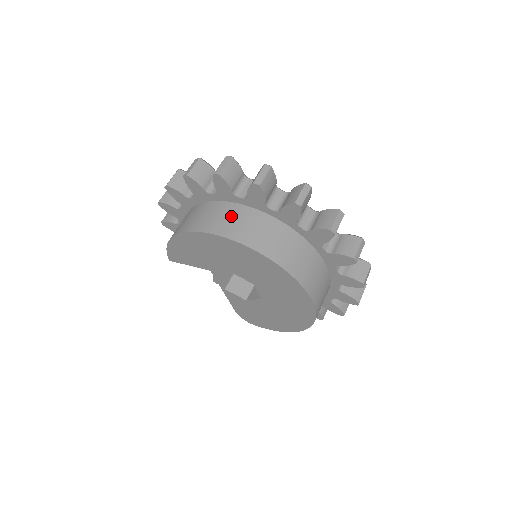
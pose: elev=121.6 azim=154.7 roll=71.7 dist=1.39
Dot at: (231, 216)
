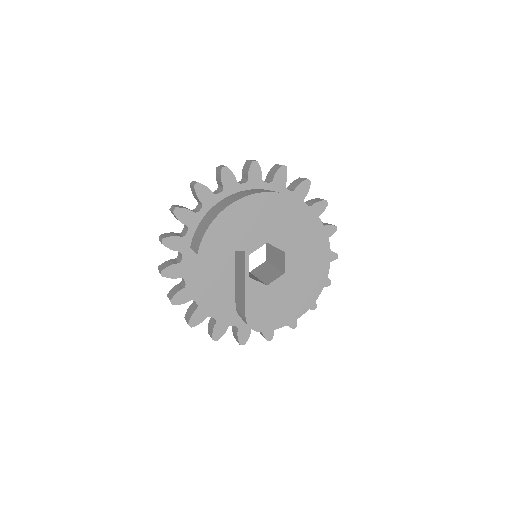
Dot at: (268, 190)
